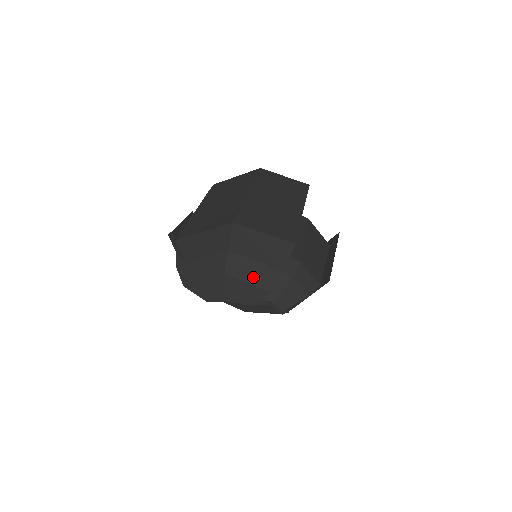
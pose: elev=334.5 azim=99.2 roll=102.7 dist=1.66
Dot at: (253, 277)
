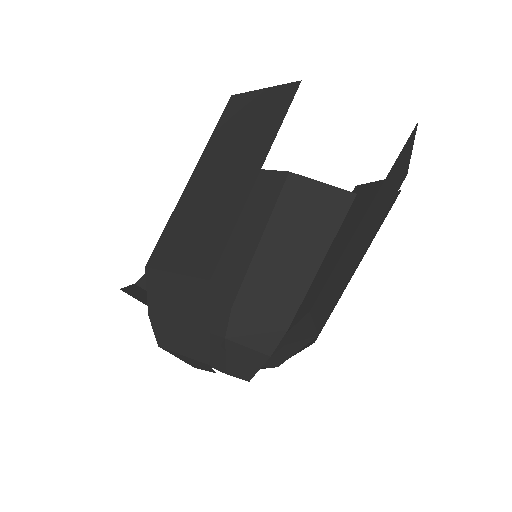
Dot at: (183, 347)
